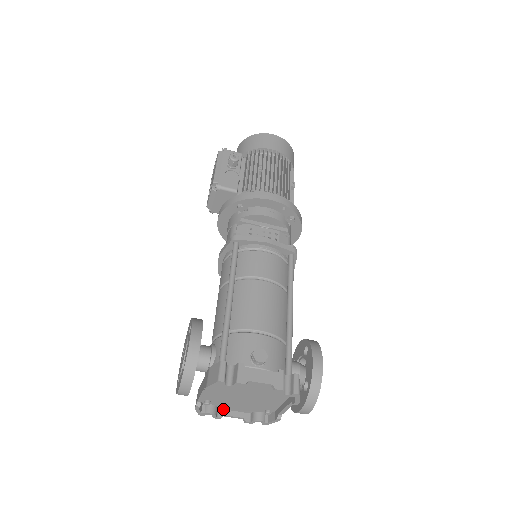
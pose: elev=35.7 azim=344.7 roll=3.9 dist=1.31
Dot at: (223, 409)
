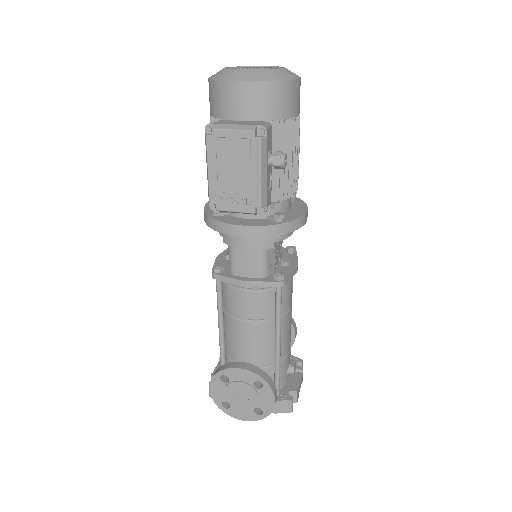
Dot at: occluded
